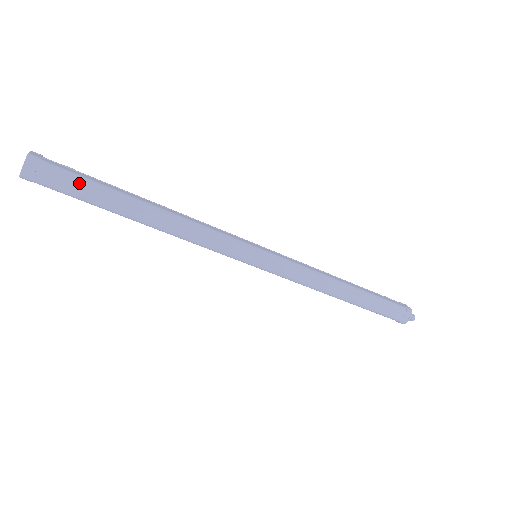
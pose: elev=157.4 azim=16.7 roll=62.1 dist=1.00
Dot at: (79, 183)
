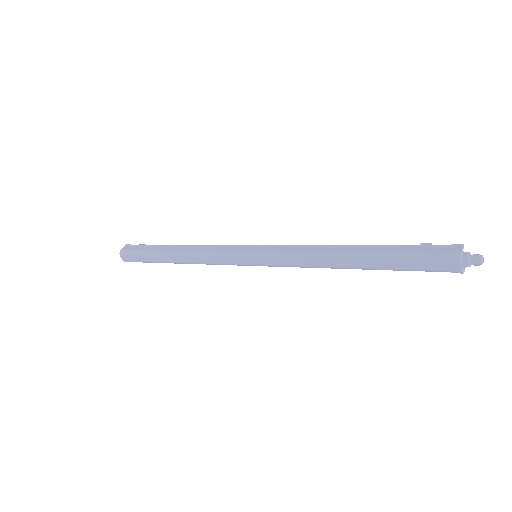
Dot at: (141, 256)
